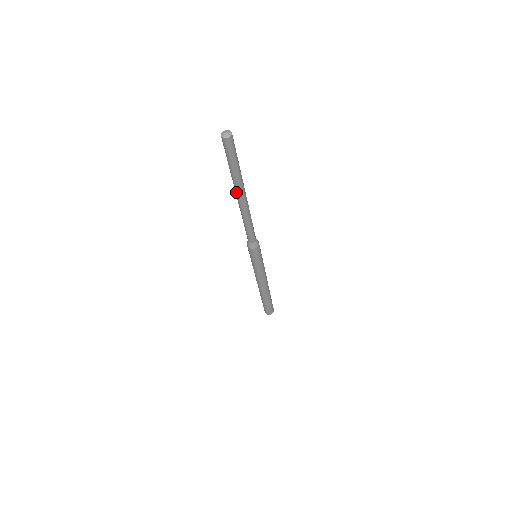
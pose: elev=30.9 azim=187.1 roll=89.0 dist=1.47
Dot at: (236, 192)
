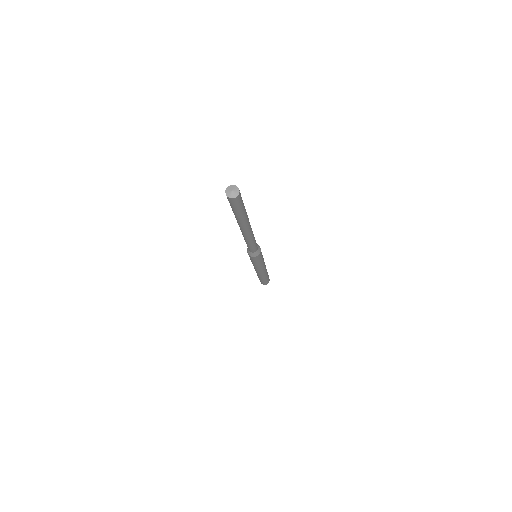
Dot at: (239, 225)
